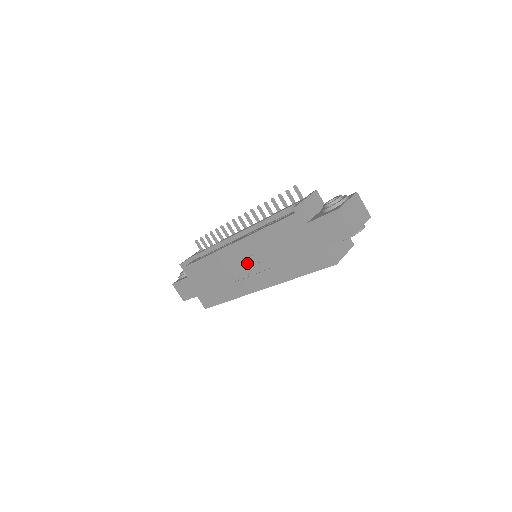
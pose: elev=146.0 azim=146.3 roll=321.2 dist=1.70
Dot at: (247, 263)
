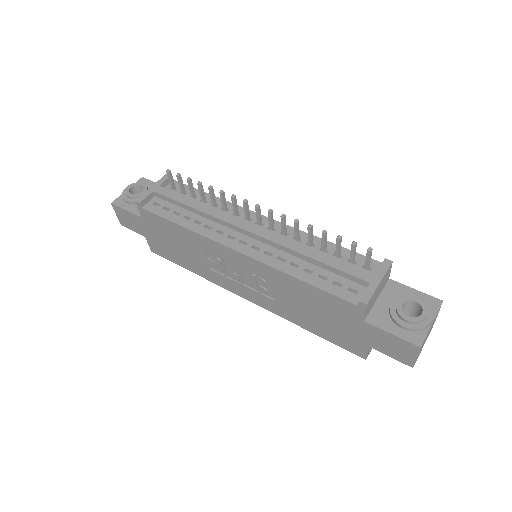
Dot at: (245, 274)
